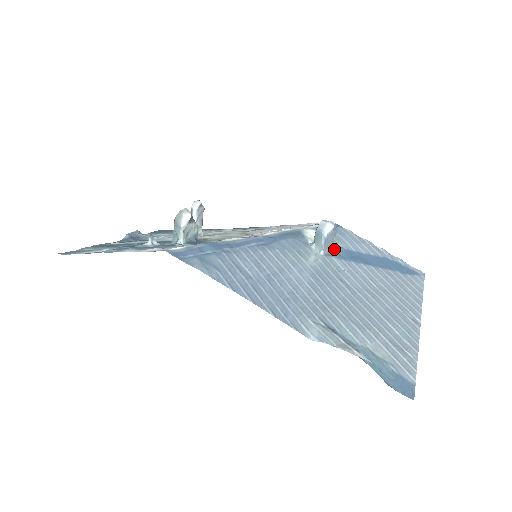
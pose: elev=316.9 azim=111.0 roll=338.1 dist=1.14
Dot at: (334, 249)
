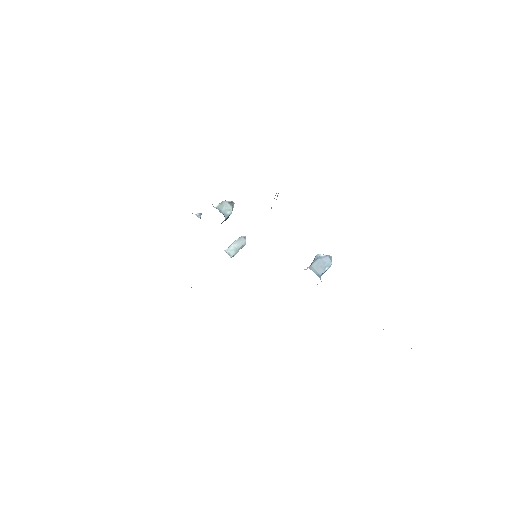
Dot at: occluded
